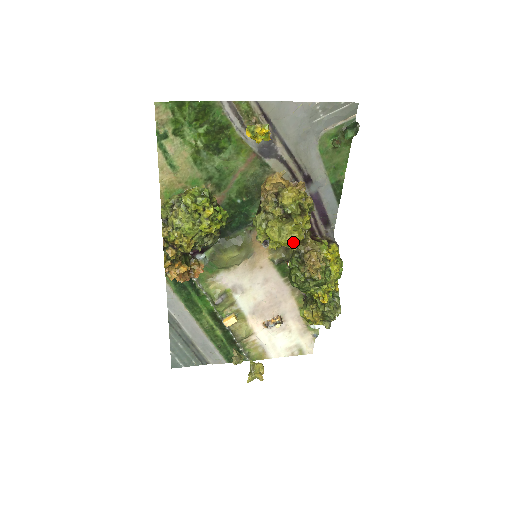
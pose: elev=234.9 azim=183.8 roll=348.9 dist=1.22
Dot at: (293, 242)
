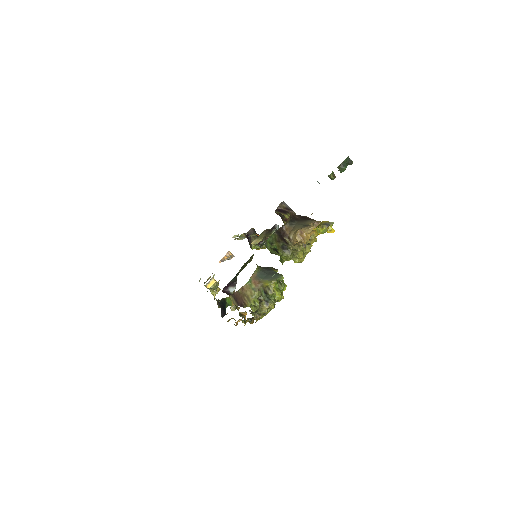
Dot at: occluded
